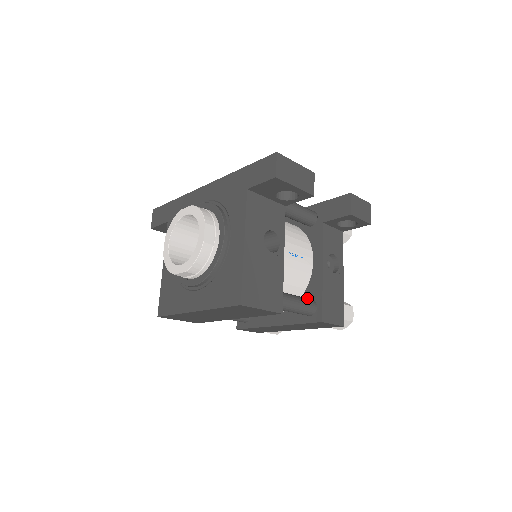
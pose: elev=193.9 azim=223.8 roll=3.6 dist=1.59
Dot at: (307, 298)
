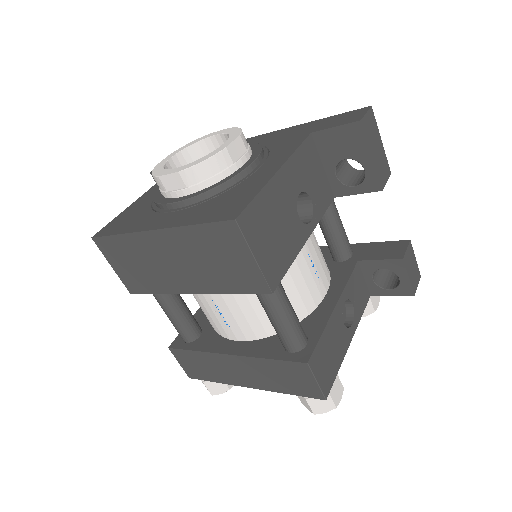
Dot at: occluded
